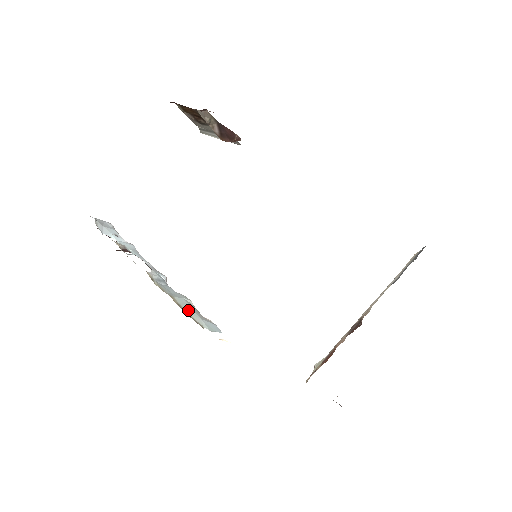
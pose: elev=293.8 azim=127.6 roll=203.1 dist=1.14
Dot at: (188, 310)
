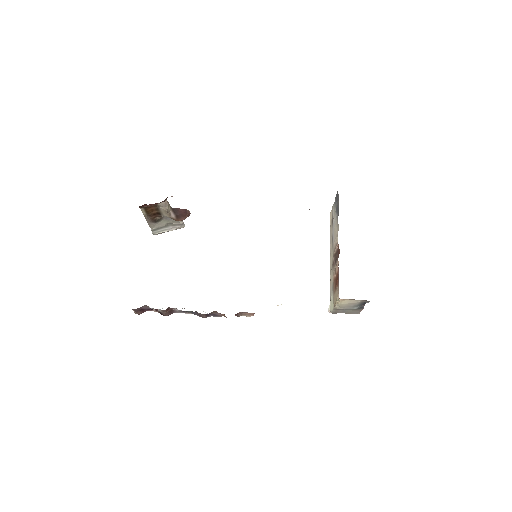
Dot at: occluded
